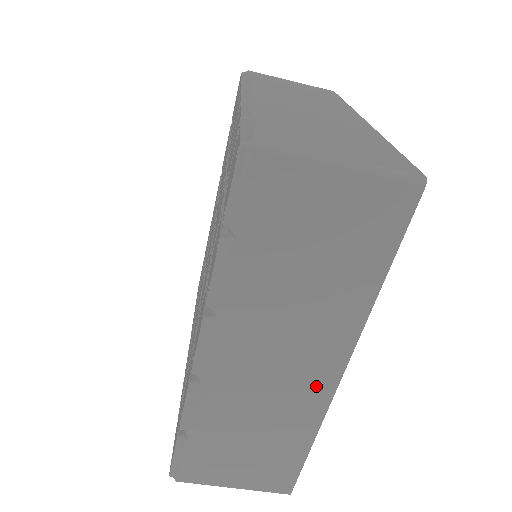
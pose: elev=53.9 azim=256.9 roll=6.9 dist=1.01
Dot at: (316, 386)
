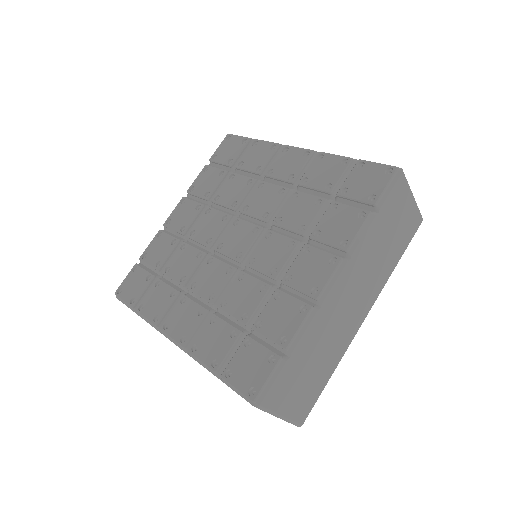
Dot at: occluded
